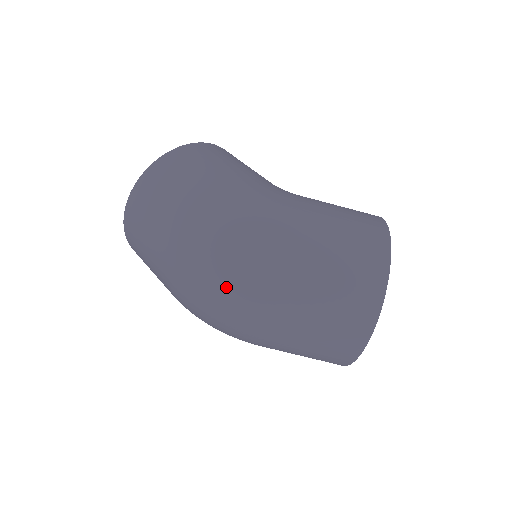
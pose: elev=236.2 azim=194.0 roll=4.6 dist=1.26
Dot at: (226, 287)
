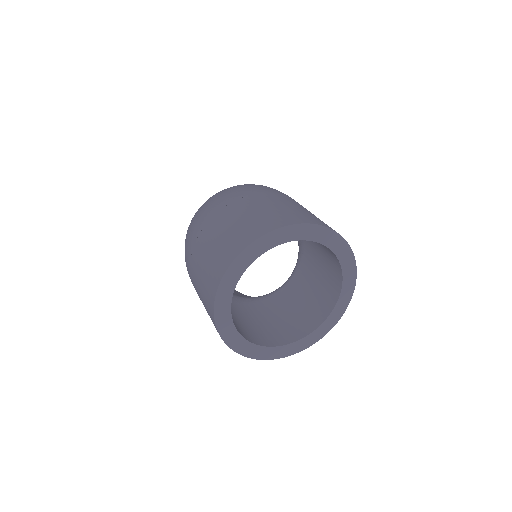
Dot at: (216, 195)
